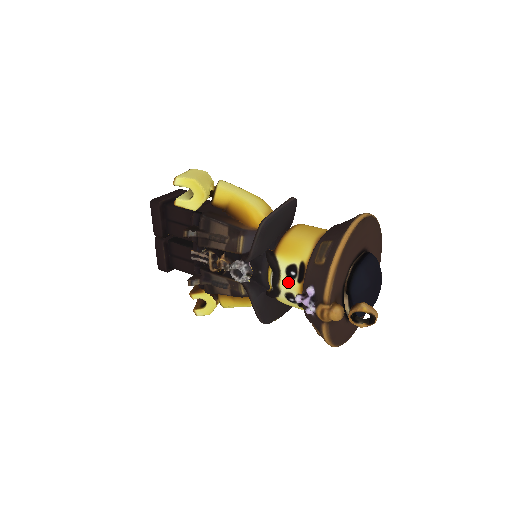
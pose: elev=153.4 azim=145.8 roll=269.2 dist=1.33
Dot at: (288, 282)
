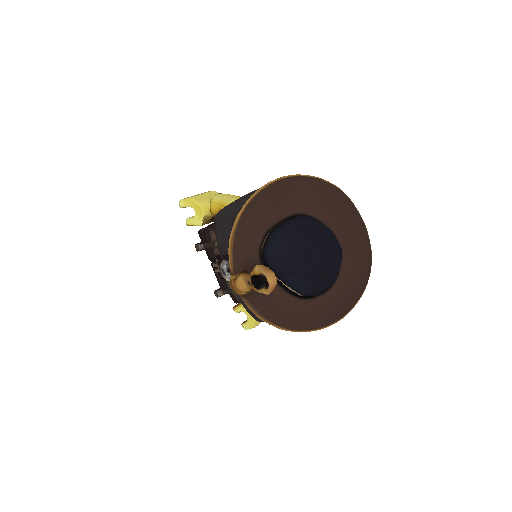
Dot at: occluded
